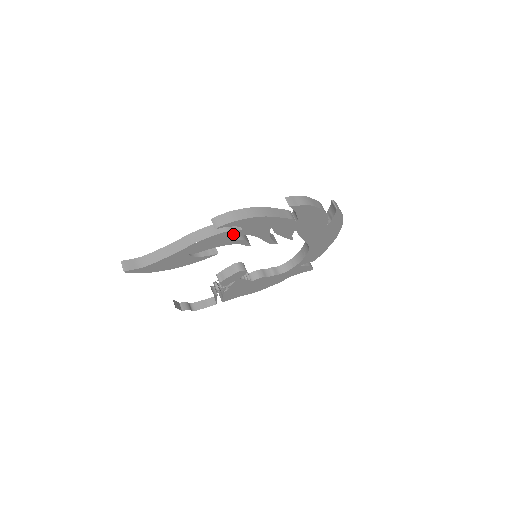
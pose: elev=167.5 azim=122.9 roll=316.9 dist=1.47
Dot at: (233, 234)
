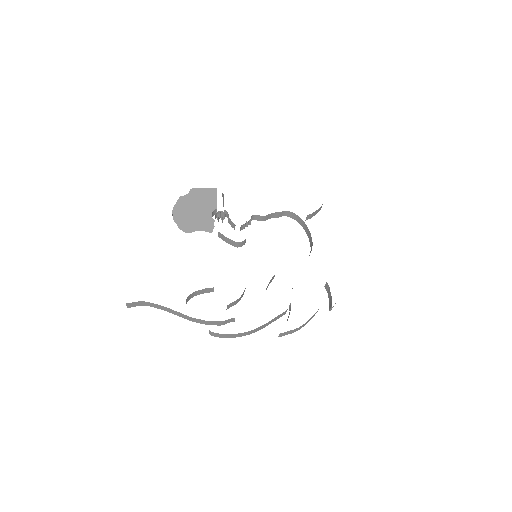
Dot at: occluded
